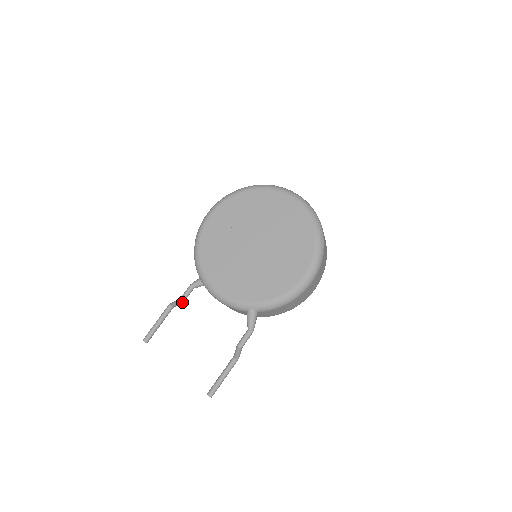
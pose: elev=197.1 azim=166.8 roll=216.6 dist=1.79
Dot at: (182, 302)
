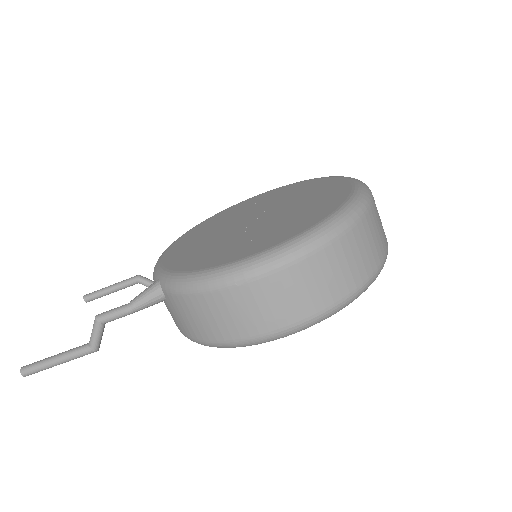
Dot at: occluded
